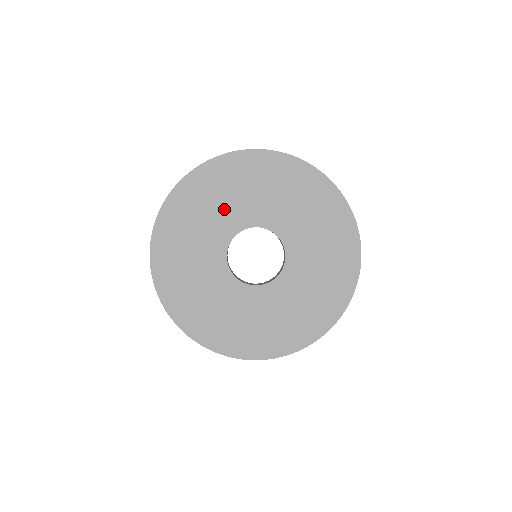
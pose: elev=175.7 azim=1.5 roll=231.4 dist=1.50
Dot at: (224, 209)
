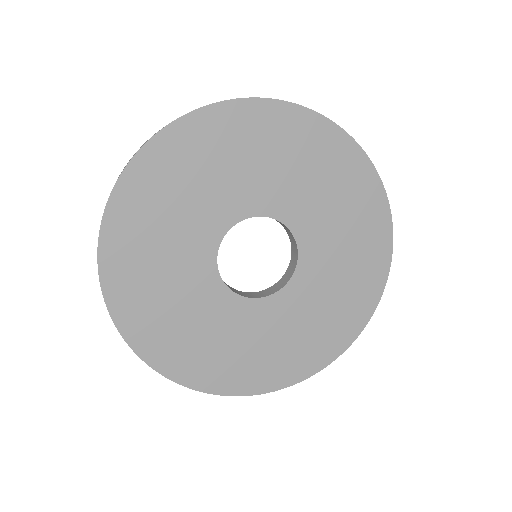
Dot at: (185, 222)
